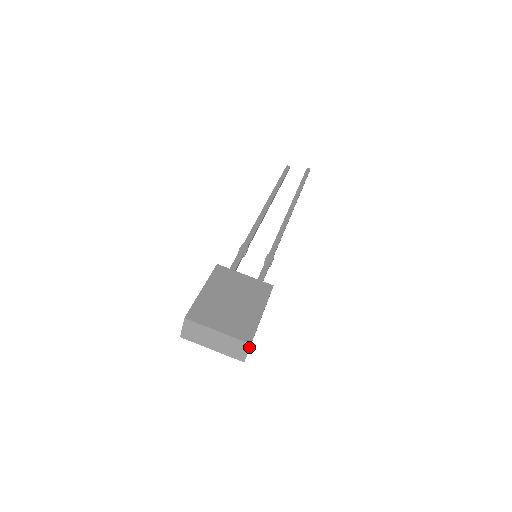
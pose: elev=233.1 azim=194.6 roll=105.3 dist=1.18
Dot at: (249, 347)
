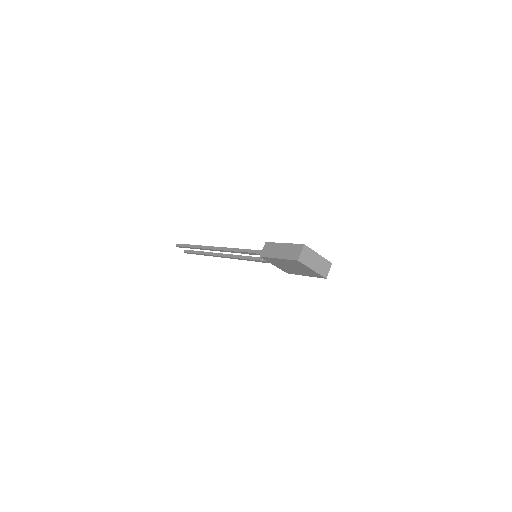
Dot at: occluded
